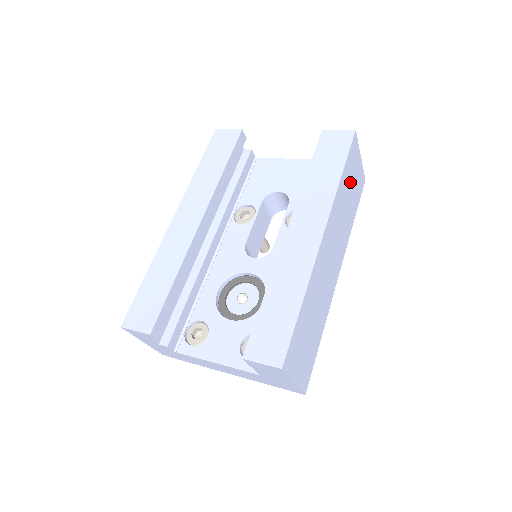
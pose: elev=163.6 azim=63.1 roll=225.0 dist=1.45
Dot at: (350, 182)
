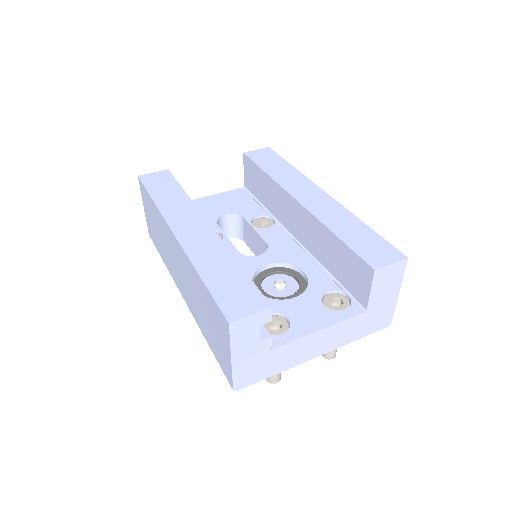
Dot at: occluded
